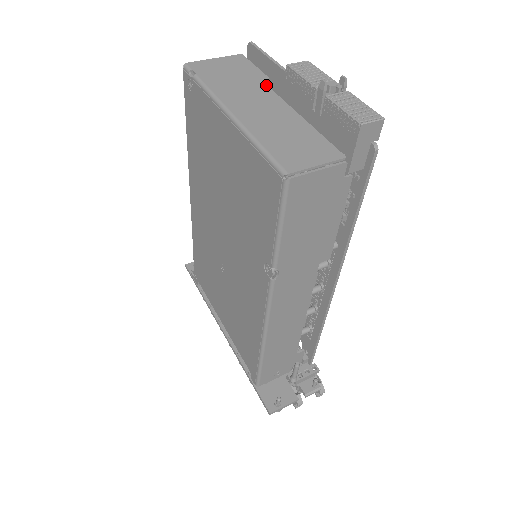
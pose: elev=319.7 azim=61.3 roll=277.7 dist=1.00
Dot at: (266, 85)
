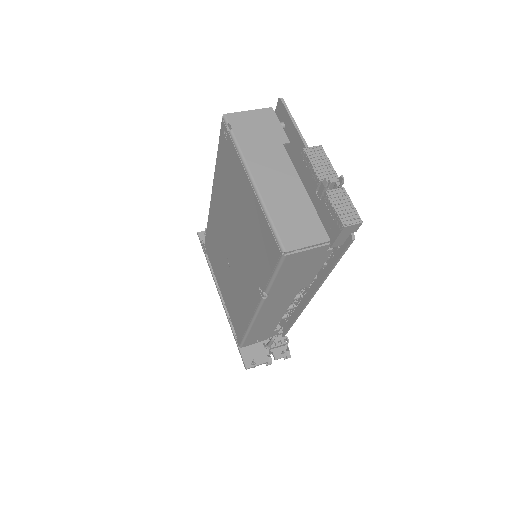
Dot at: (286, 151)
